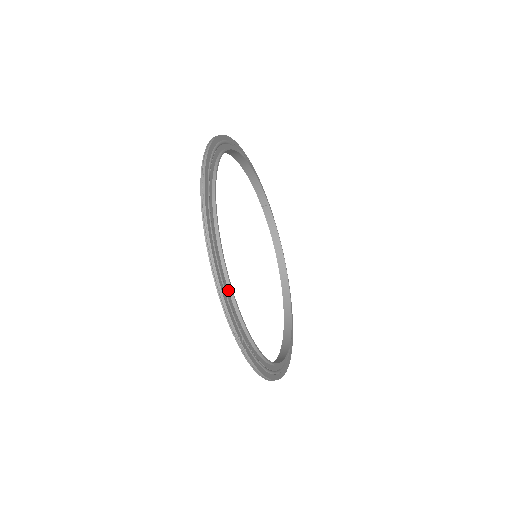
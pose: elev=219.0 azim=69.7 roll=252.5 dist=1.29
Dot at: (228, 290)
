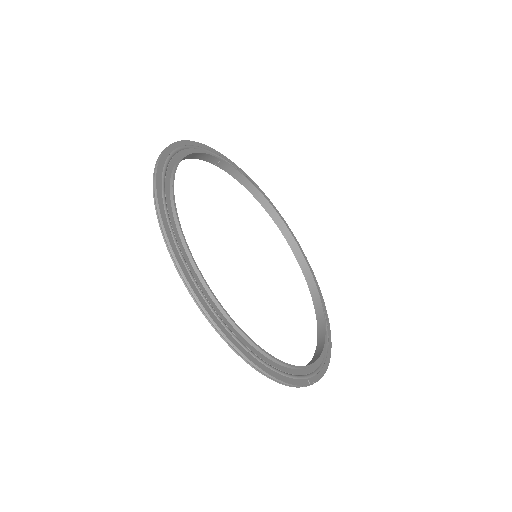
Dot at: (279, 364)
